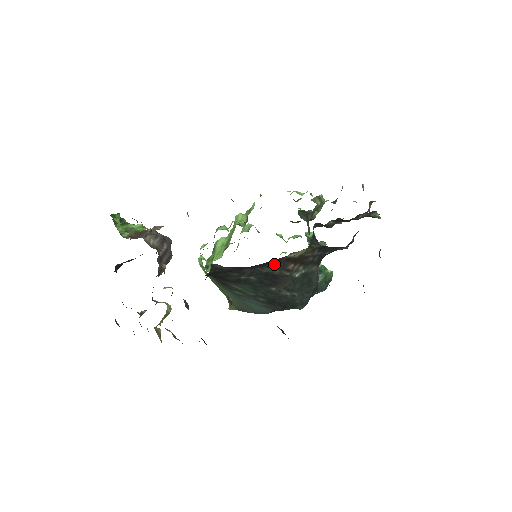
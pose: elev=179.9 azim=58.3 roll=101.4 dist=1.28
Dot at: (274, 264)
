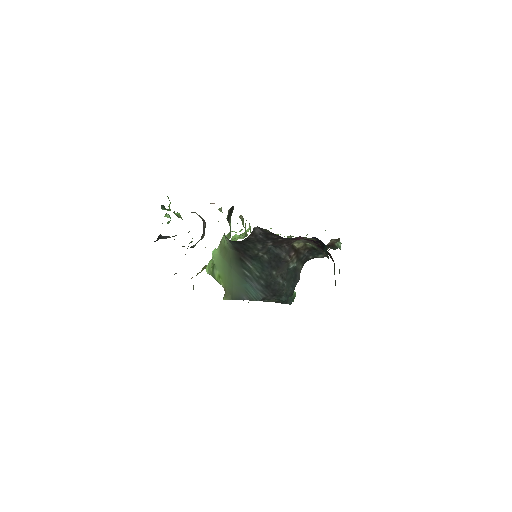
Dot at: (284, 247)
